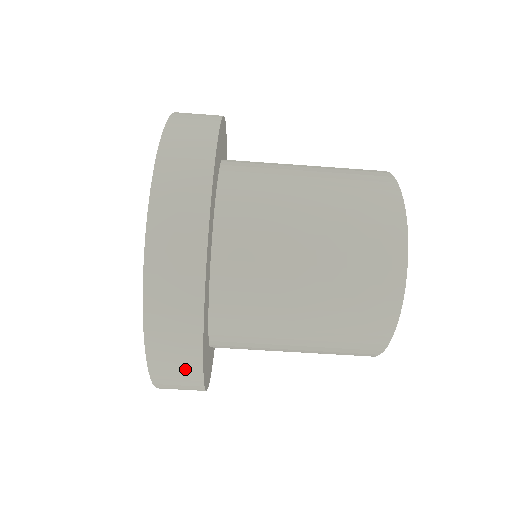
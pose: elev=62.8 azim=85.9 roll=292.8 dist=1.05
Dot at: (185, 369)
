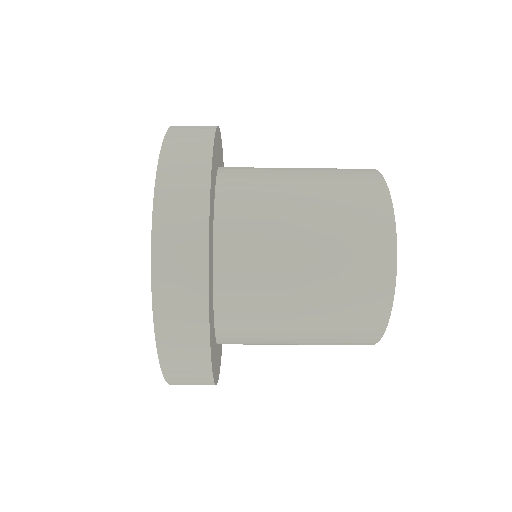
Dot at: (196, 375)
